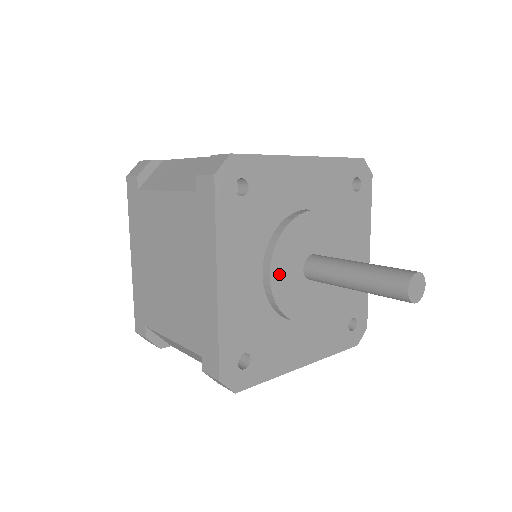
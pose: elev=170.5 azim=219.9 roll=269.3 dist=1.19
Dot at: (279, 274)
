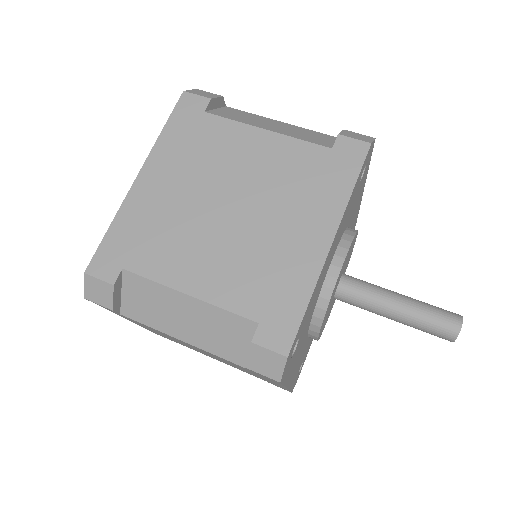
Dot at: occluded
